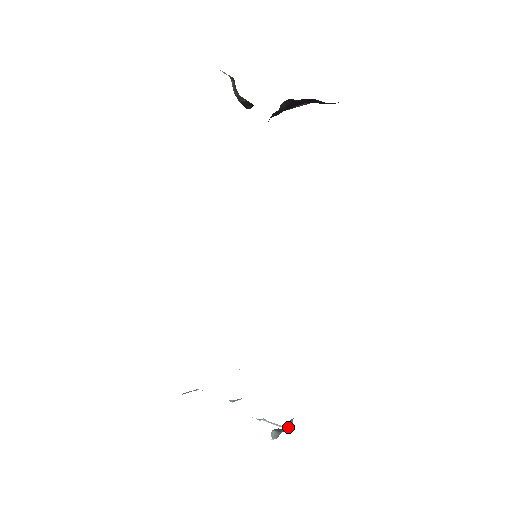
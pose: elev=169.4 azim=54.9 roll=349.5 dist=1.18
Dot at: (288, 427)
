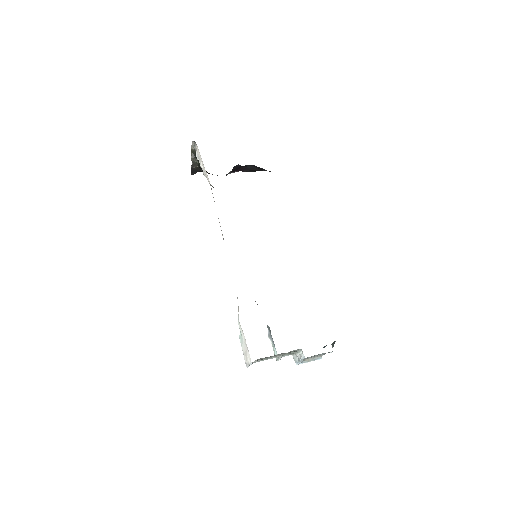
Dot at: occluded
